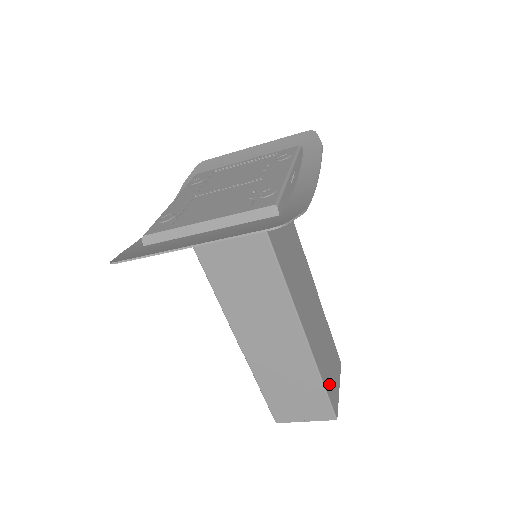
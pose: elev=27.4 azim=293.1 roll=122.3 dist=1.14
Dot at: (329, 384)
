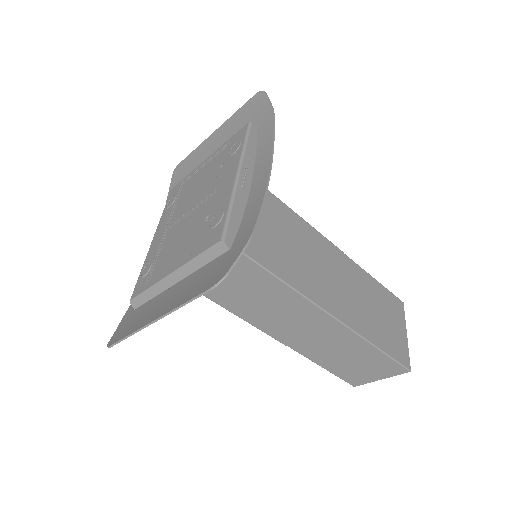
Dot at: (388, 342)
